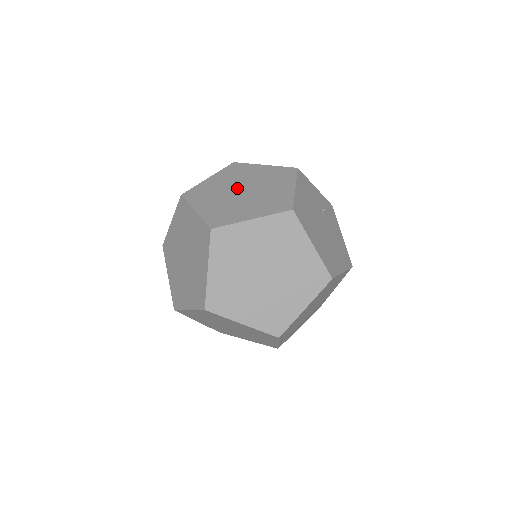
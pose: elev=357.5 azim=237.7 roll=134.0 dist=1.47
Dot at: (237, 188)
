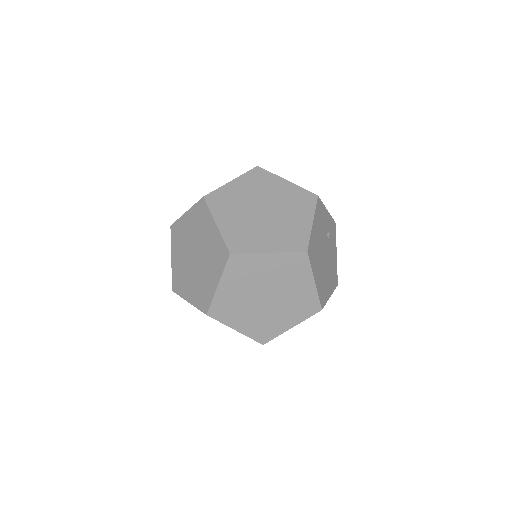
Dot at: (258, 205)
